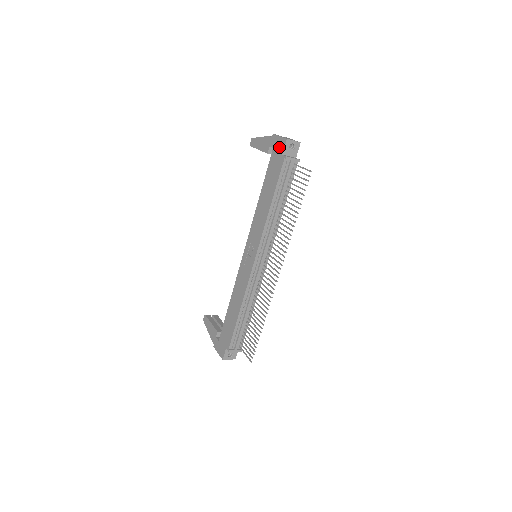
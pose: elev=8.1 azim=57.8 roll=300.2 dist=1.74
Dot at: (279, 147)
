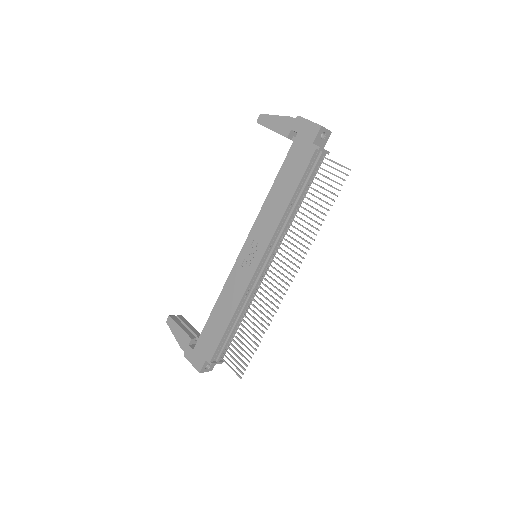
Dot at: (308, 133)
